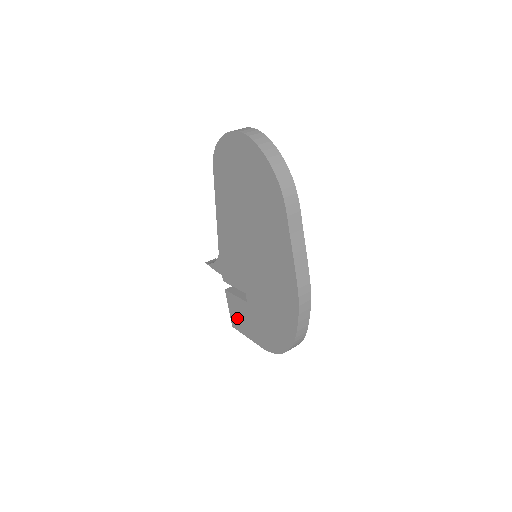
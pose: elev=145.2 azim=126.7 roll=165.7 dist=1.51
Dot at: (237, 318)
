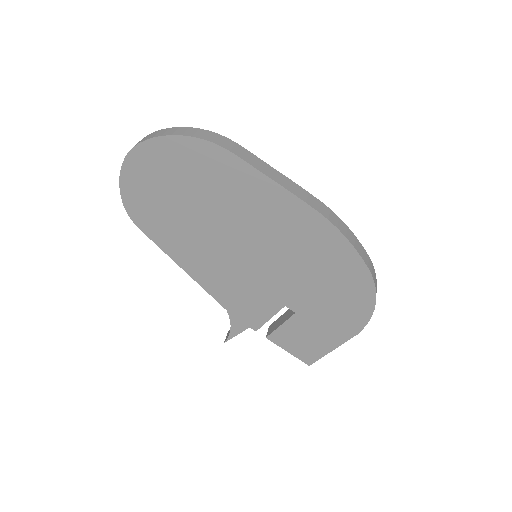
Dot at: (304, 348)
